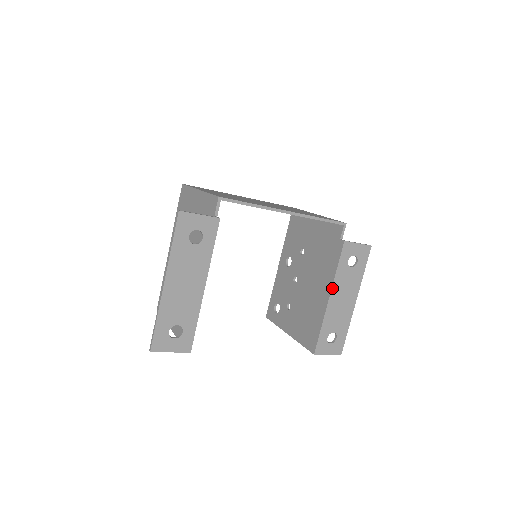
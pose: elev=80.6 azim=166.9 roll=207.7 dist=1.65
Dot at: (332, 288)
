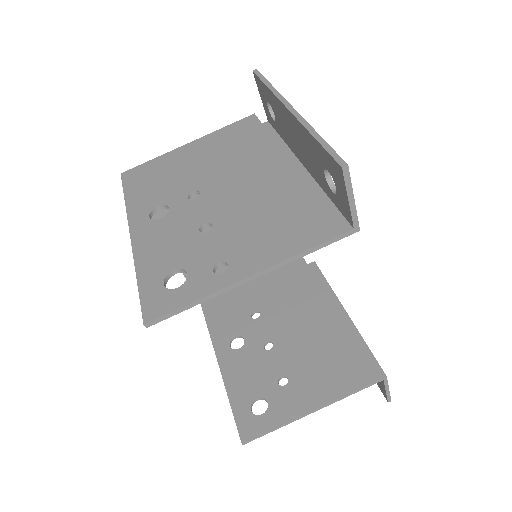
Dot at: (339, 301)
